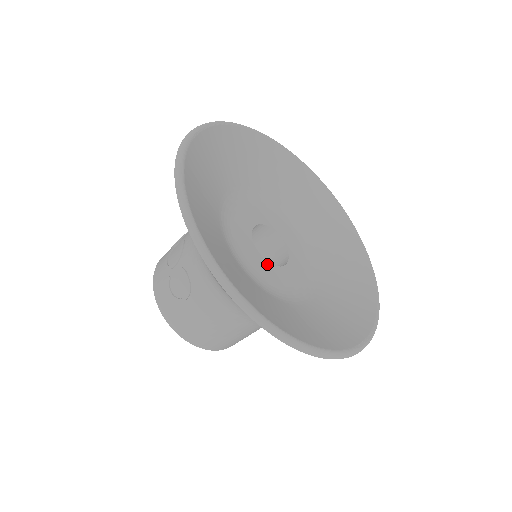
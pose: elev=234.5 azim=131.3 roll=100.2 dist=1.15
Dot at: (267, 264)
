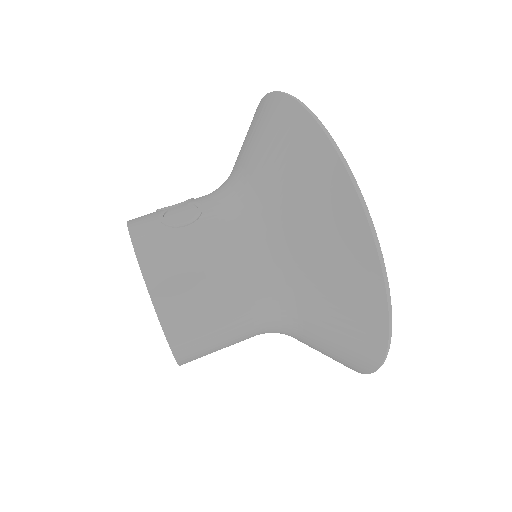
Dot at: occluded
